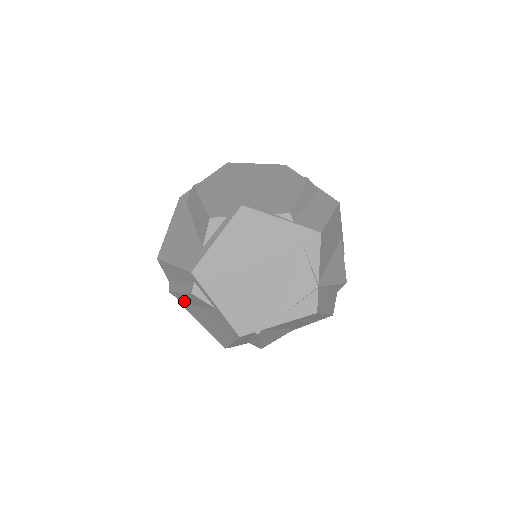
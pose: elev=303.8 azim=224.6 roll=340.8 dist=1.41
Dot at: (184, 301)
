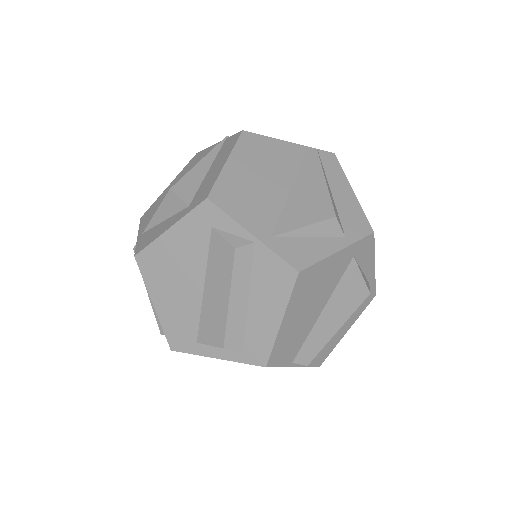
Dot at: occluded
